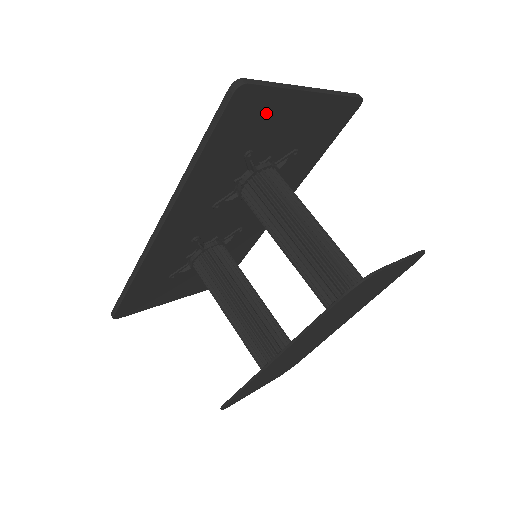
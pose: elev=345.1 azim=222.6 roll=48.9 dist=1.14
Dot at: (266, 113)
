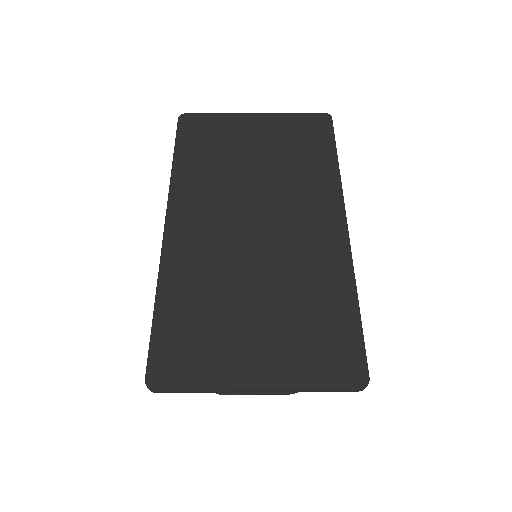
Dot at: (206, 362)
